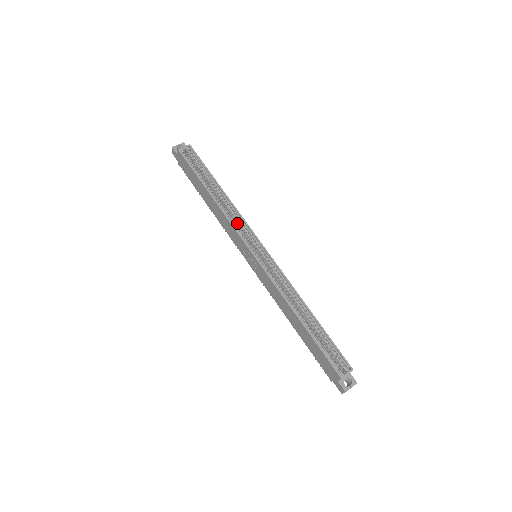
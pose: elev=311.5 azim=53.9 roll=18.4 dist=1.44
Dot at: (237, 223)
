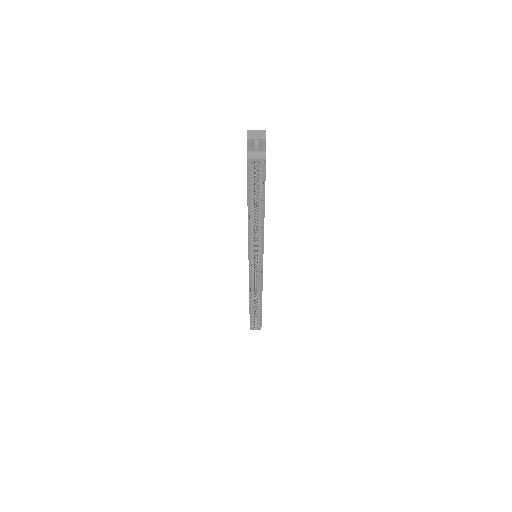
Dot at: (257, 239)
